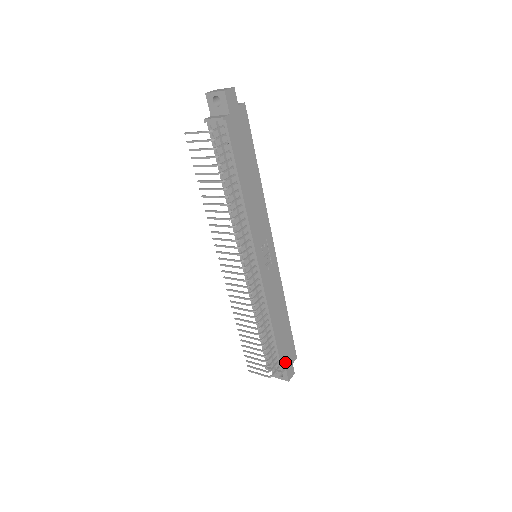
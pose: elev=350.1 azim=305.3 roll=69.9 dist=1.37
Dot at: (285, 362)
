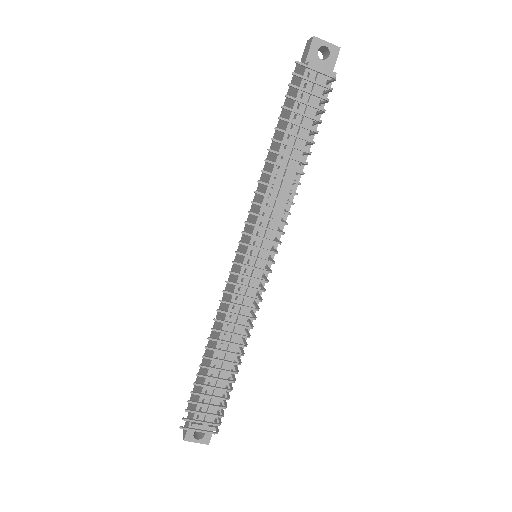
Dot at: occluded
